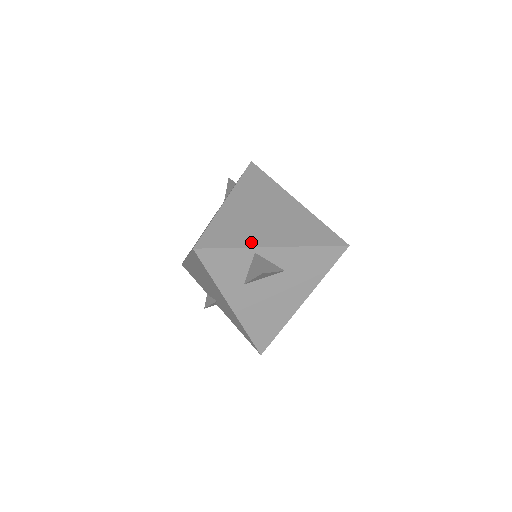
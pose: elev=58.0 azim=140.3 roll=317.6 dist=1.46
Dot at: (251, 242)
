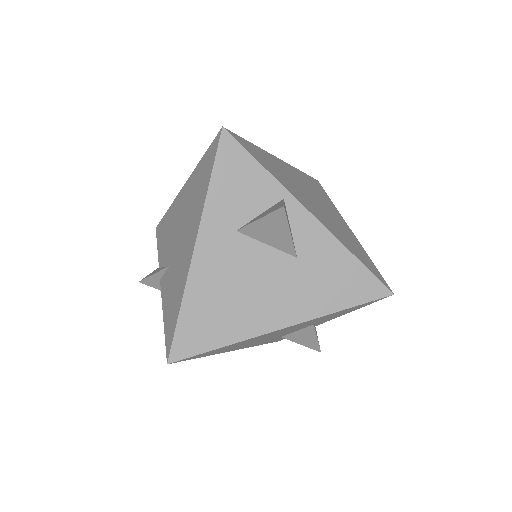
Dot at: (288, 187)
